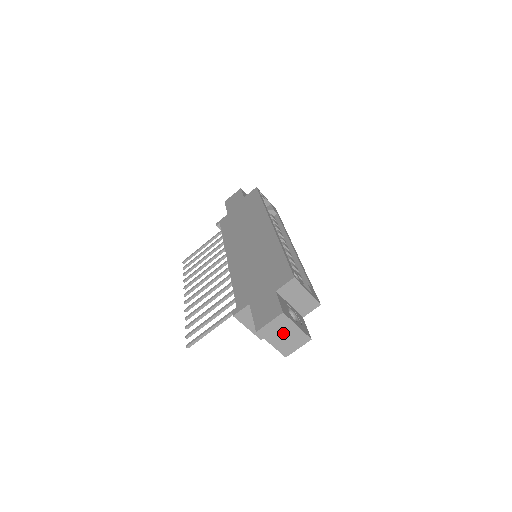
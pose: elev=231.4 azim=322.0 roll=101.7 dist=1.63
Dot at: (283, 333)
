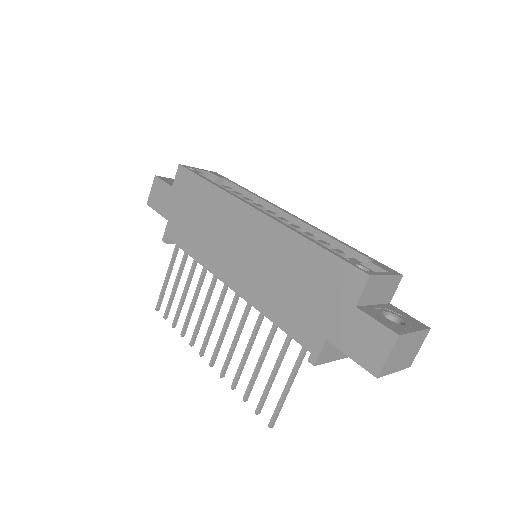
Dot at: (403, 352)
